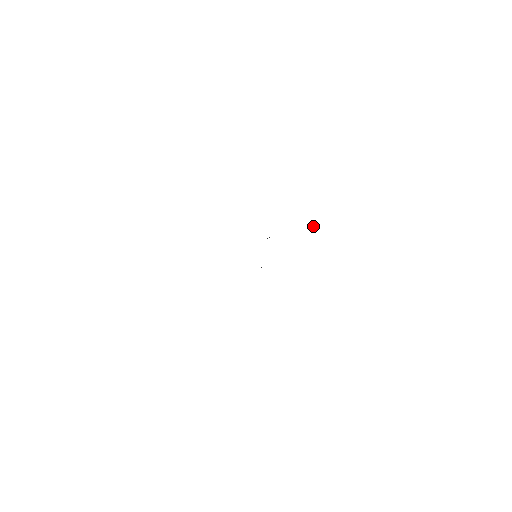
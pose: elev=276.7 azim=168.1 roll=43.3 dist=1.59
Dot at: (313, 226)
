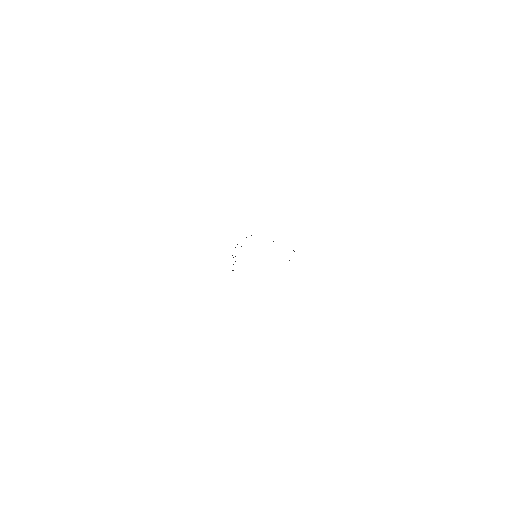
Dot at: occluded
